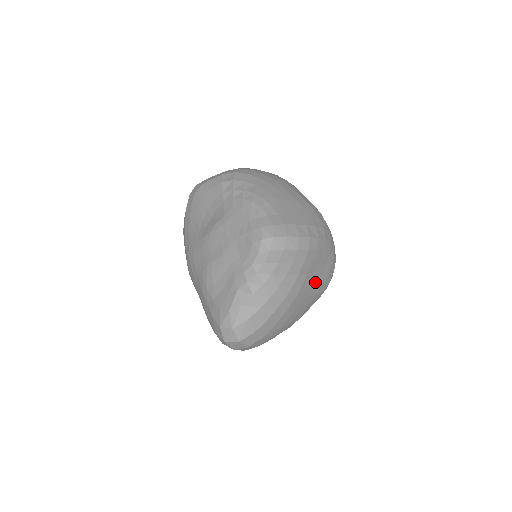
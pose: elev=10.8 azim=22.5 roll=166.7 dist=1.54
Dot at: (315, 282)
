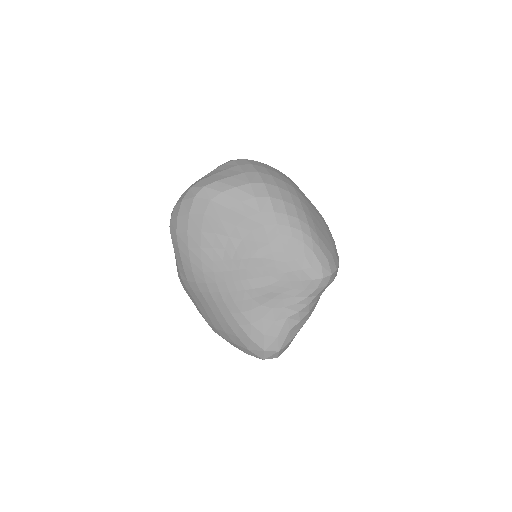
Dot at: occluded
